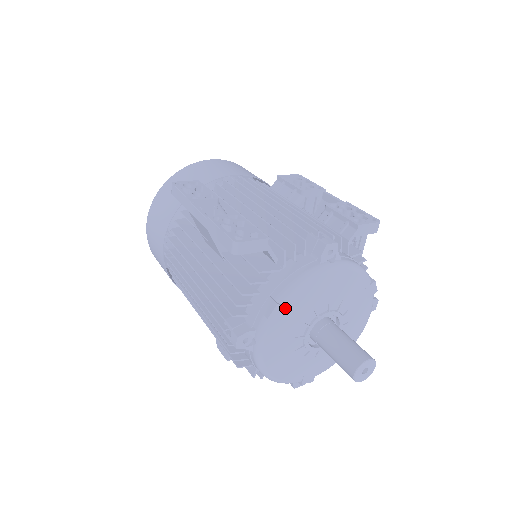
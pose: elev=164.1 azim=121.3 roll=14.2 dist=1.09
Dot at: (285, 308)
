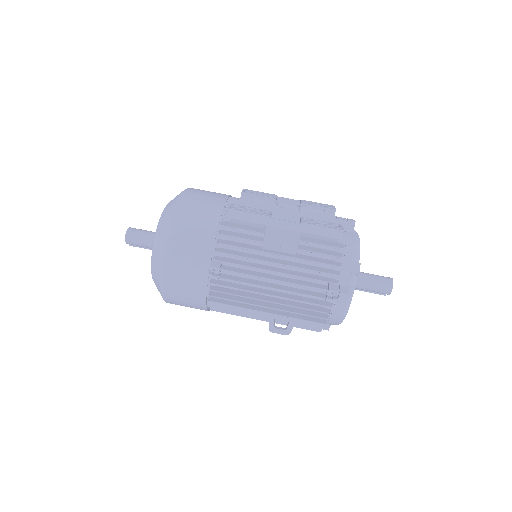
Dot at: occluded
